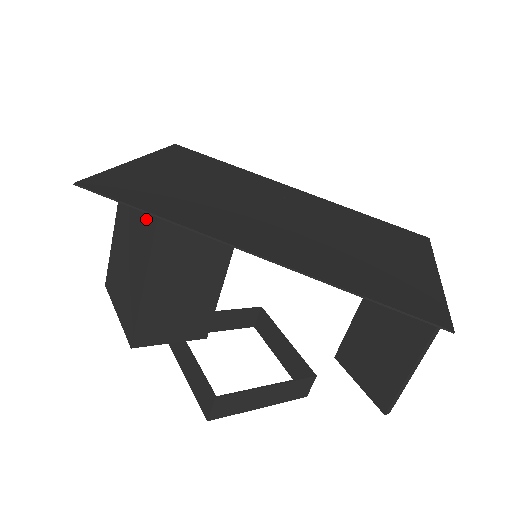
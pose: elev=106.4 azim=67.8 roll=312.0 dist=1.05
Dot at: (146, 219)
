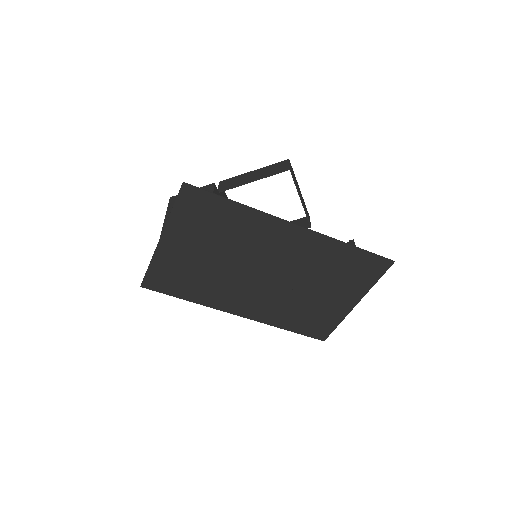
Dot at: occluded
